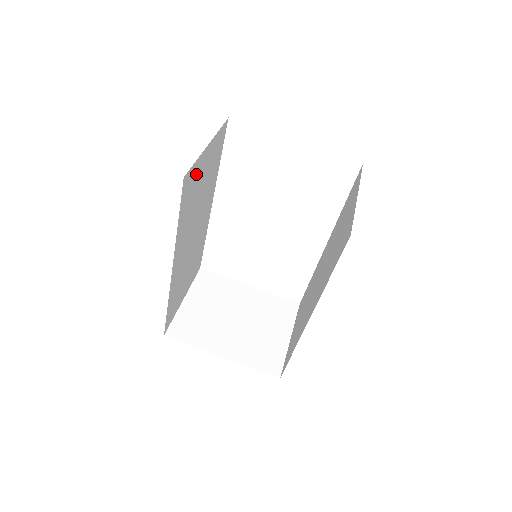
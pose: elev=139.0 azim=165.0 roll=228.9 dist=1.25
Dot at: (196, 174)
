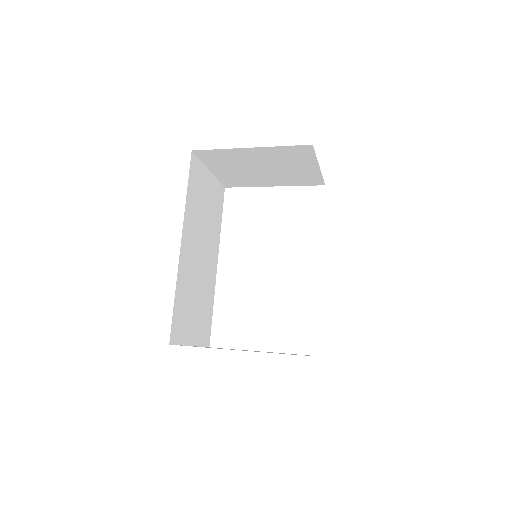
Dot at: (201, 177)
